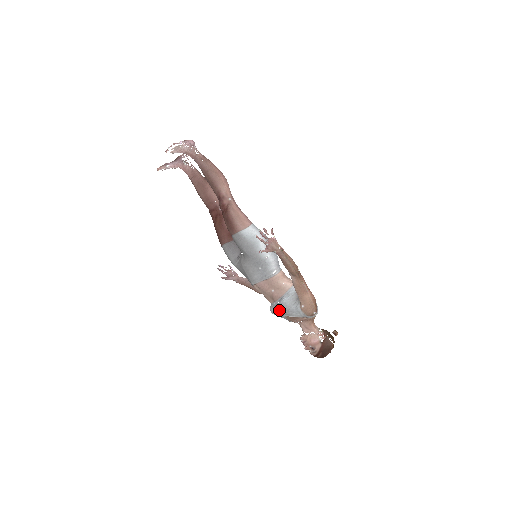
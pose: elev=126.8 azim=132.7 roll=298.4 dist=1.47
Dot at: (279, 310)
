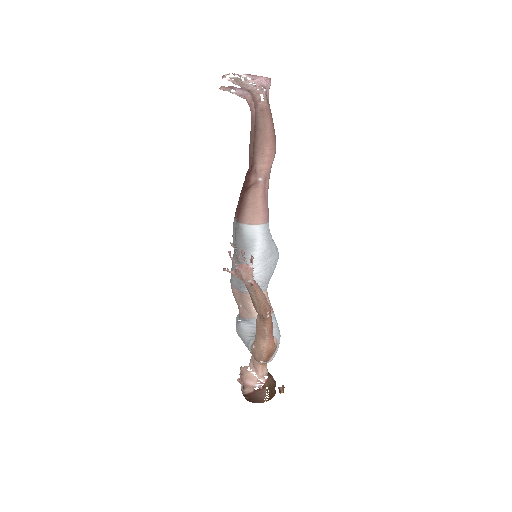
Dot at: occluded
